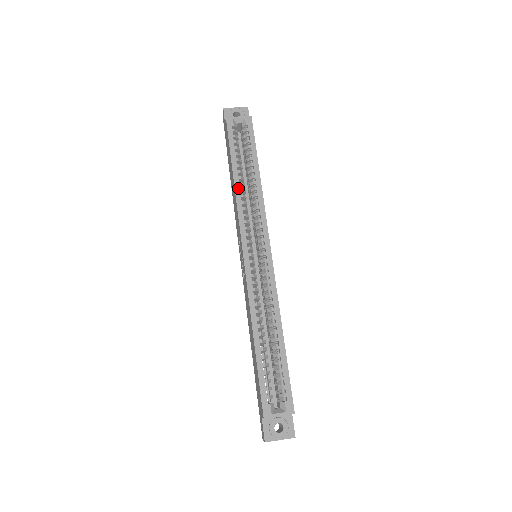
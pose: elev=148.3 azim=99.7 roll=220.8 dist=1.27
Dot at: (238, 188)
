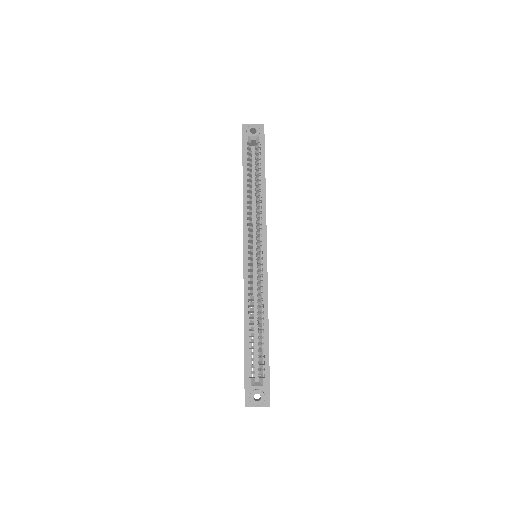
Dot at: (246, 198)
